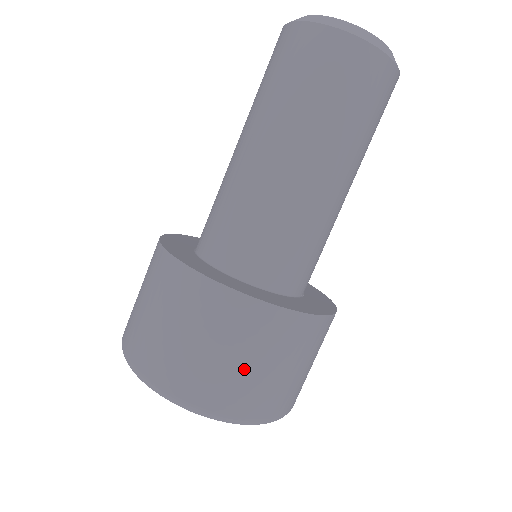
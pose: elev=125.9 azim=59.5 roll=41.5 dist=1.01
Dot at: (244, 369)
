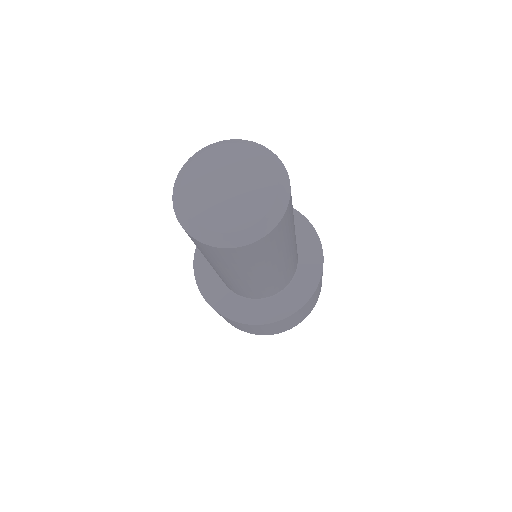
Dot at: occluded
